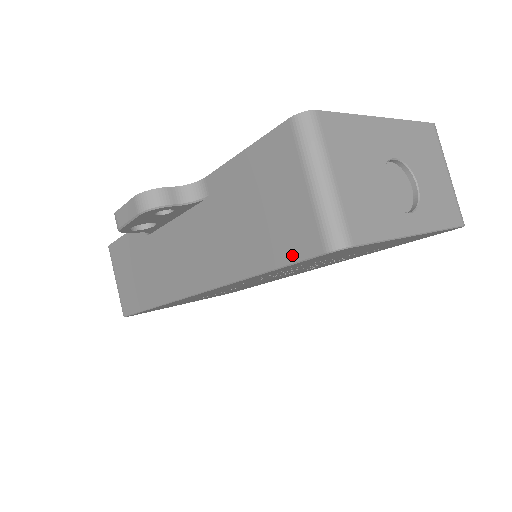
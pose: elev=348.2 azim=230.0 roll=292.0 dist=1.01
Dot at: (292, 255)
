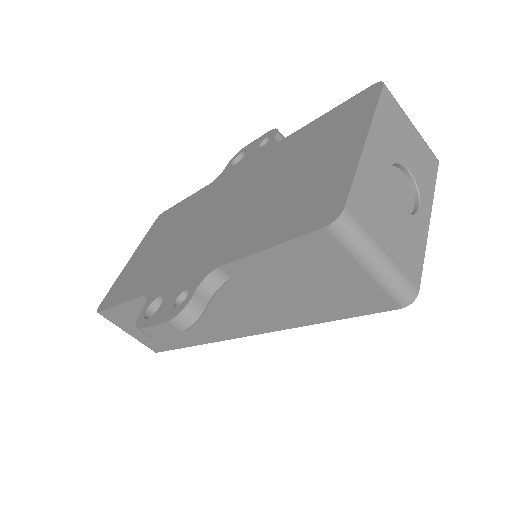
Dot at: (362, 311)
